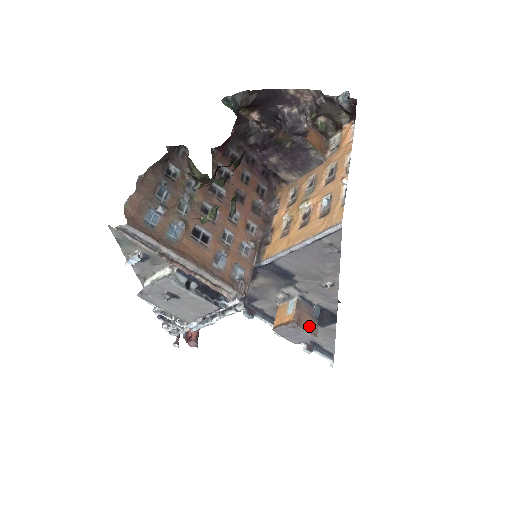
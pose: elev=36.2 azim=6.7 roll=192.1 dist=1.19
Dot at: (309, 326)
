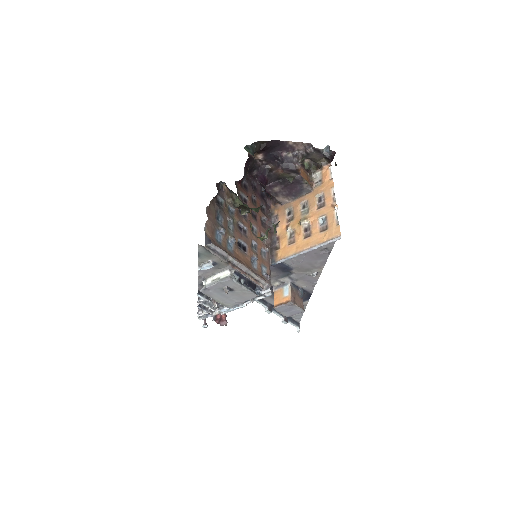
Dot at: (299, 303)
